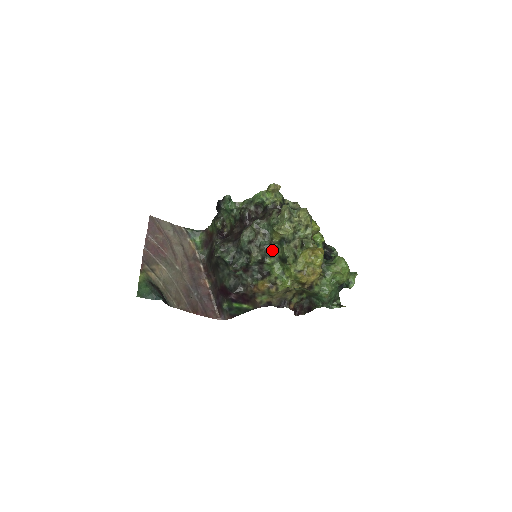
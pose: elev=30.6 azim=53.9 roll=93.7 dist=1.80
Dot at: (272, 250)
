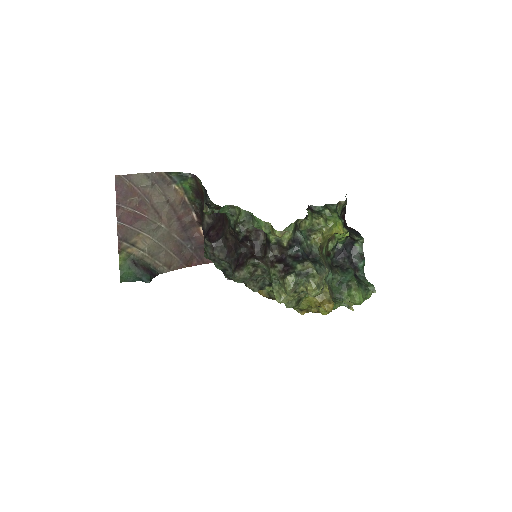
Dot at: occluded
